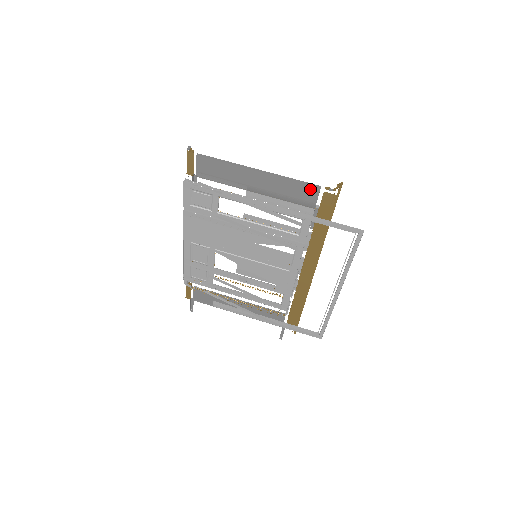
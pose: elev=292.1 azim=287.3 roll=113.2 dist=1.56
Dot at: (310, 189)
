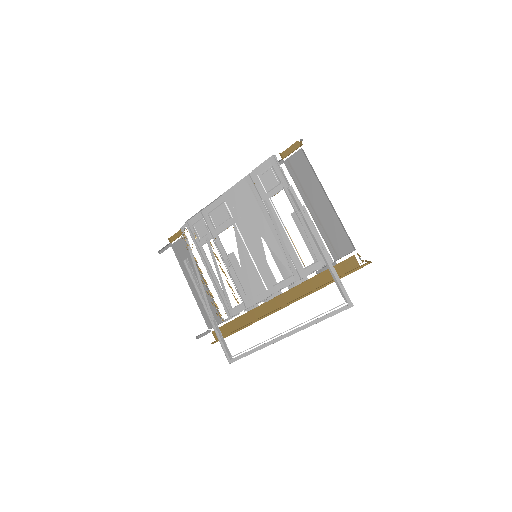
Dot at: (347, 244)
